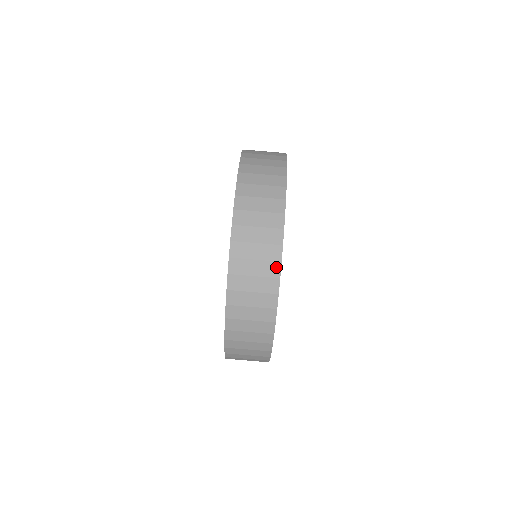
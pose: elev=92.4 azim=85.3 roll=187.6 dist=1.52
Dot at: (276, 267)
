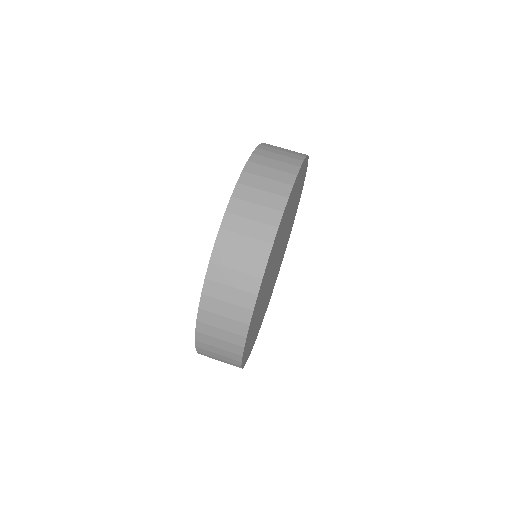
Dot at: (256, 282)
